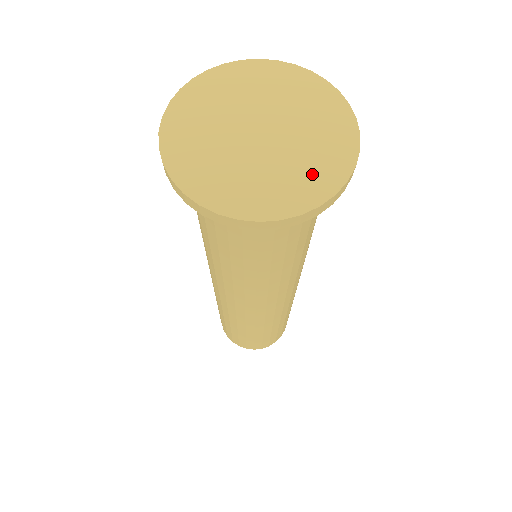
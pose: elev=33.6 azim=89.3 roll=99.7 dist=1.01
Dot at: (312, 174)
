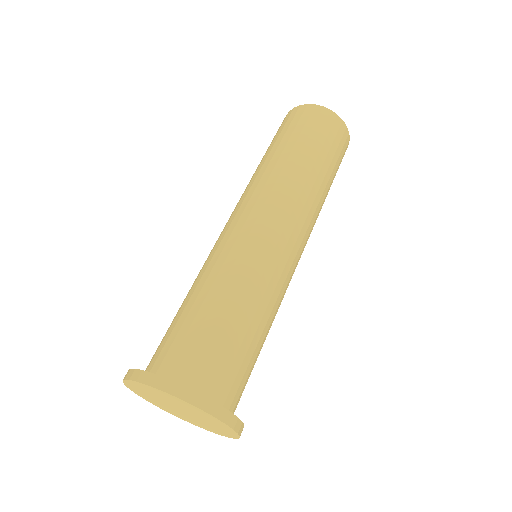
Dot at: (221, 428)
